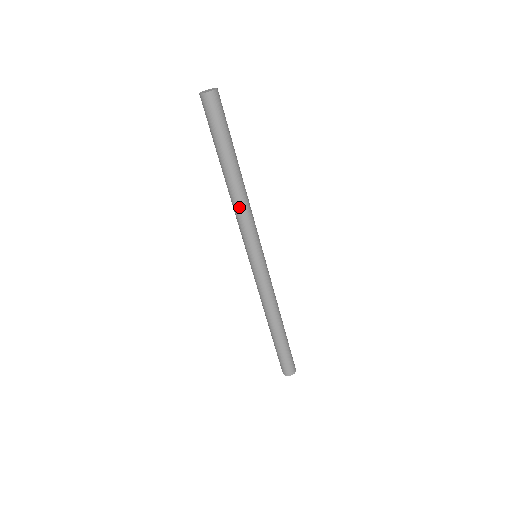
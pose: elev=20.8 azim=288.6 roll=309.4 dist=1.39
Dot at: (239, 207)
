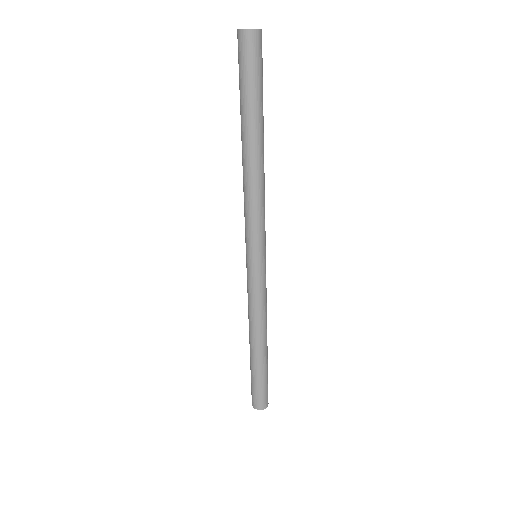
Dot at: (258, 189)
